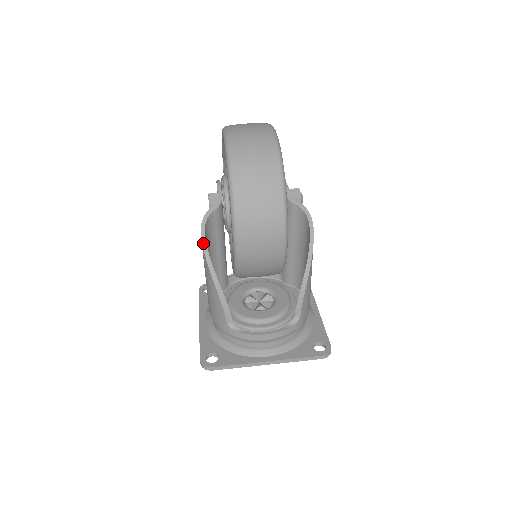
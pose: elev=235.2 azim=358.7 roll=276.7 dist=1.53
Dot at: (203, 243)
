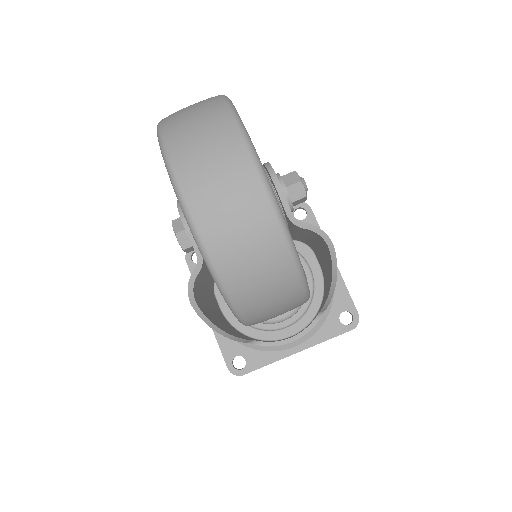
Dot at: (200, 315)
